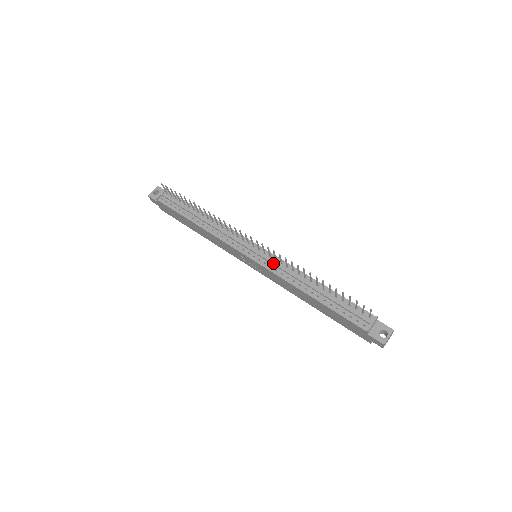
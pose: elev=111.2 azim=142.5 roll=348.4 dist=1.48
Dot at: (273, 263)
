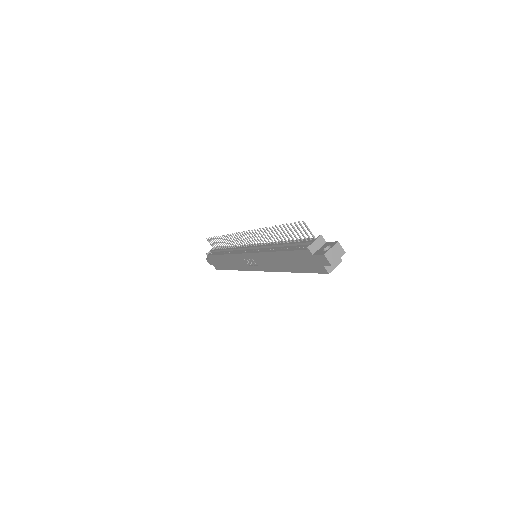
Dot at: (258, 246)
